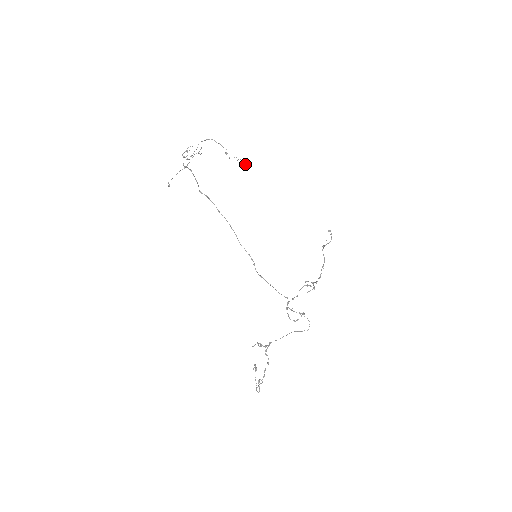
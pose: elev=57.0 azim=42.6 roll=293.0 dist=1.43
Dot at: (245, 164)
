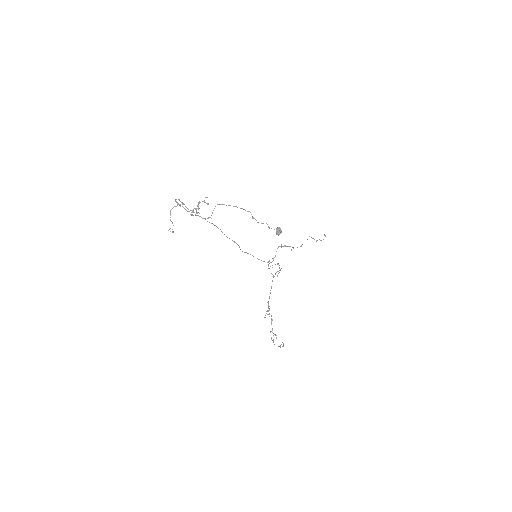
Dot at: occluded
